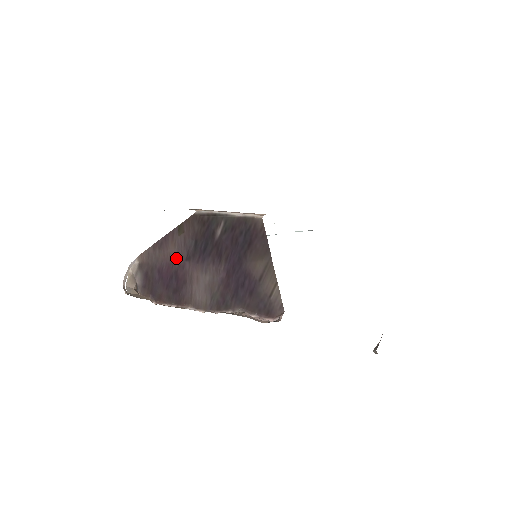
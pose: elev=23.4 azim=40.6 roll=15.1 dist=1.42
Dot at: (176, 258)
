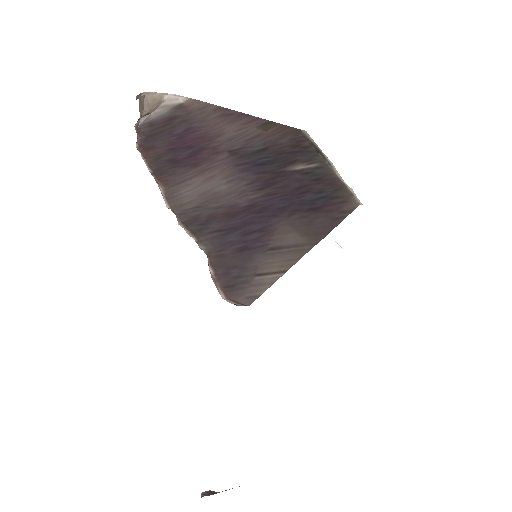
Dot at: (223, 139)
